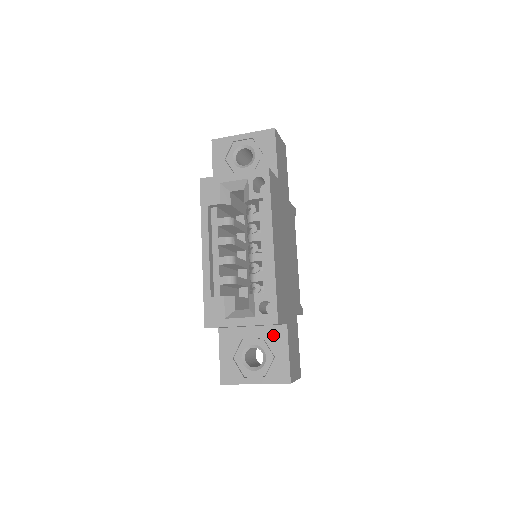
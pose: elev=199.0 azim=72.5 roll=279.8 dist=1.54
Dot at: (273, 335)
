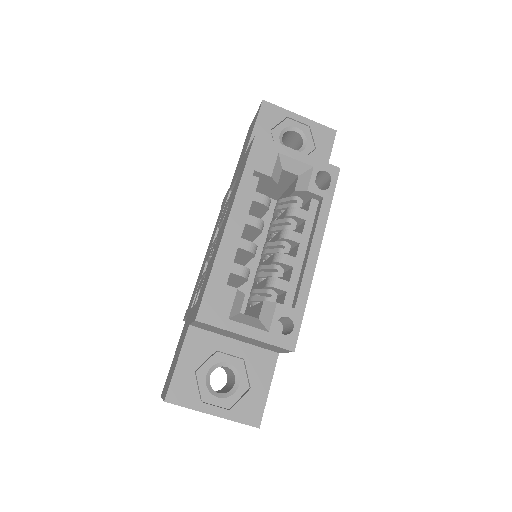
Dot at: (258, 360)
